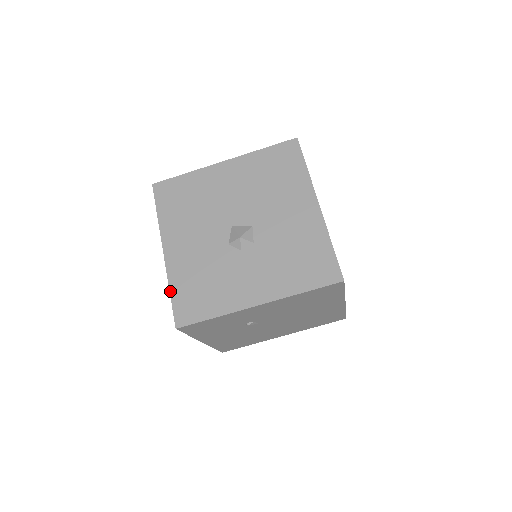
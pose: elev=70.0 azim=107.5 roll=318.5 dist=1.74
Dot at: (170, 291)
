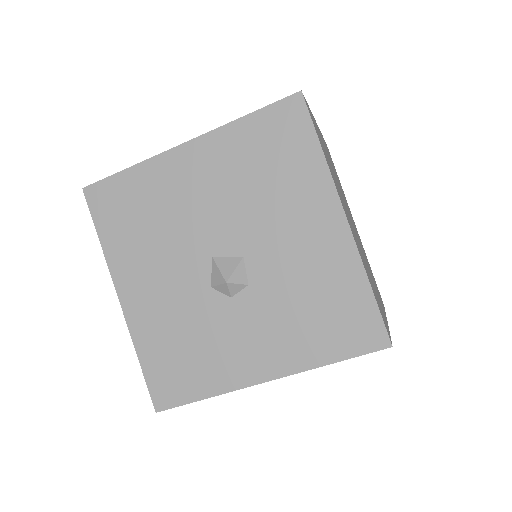
Dot at: (139, 359)
